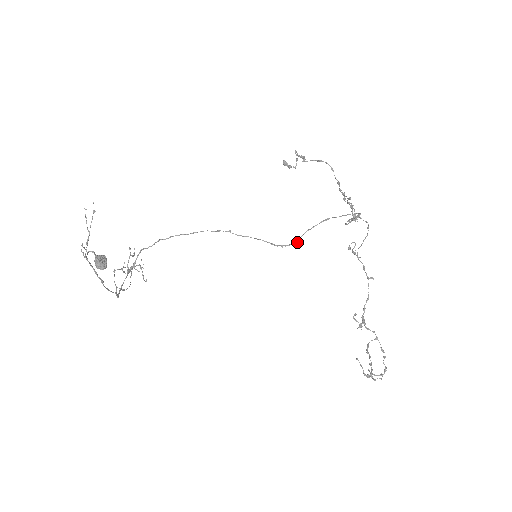
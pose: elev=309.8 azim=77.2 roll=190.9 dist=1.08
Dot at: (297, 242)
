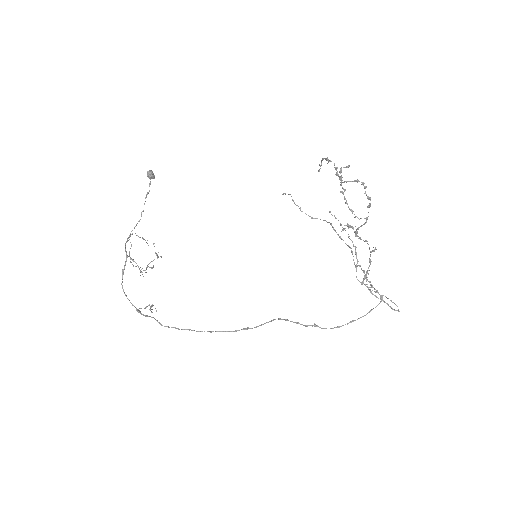
Dot at: (316, 325)
